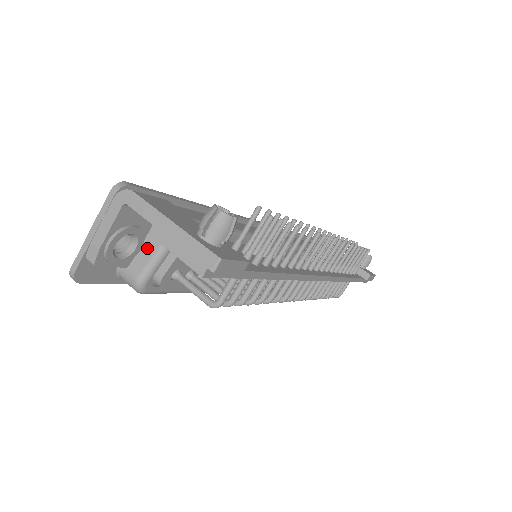
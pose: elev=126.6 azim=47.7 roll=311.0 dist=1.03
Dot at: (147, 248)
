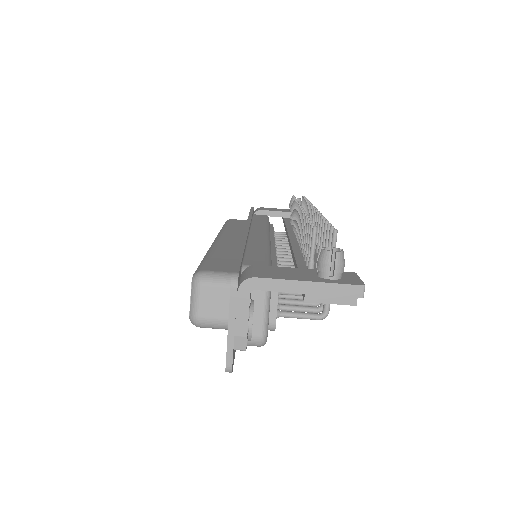
Dot at: occluded
